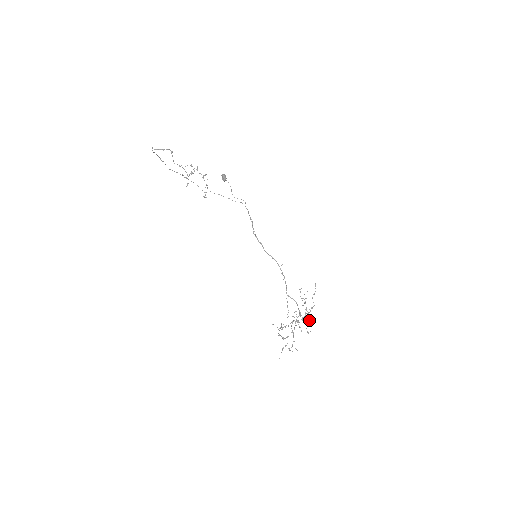
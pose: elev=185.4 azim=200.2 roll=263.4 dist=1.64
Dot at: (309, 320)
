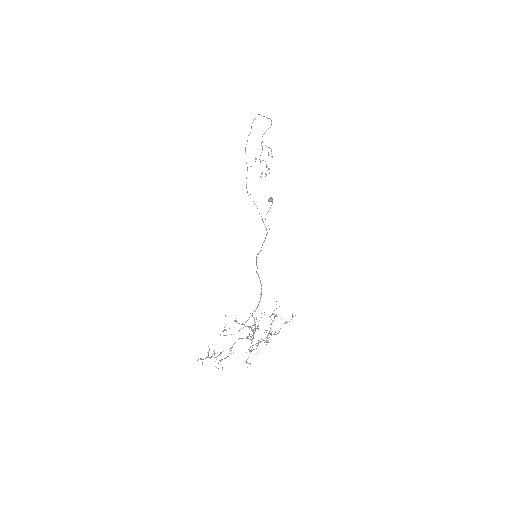
Dot at: (269, 333)
